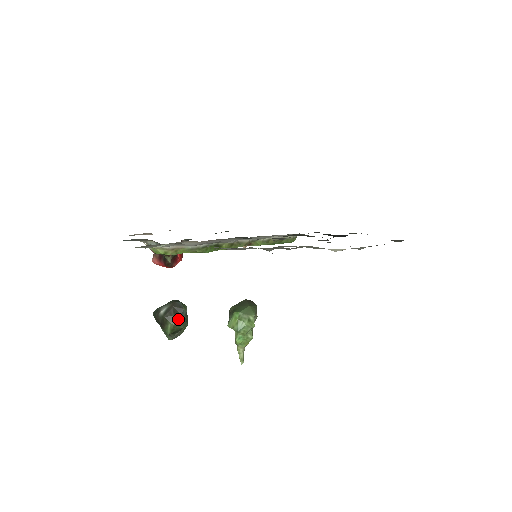
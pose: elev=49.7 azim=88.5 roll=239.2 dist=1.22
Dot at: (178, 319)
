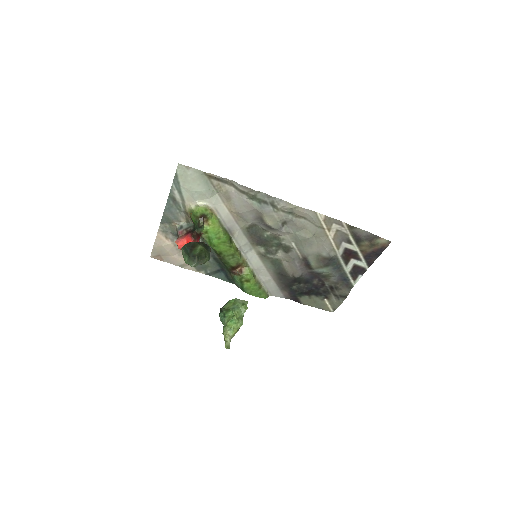
Dot at: (206, 248)
